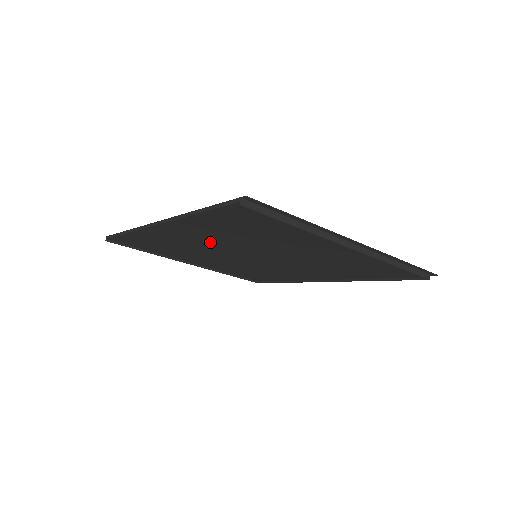
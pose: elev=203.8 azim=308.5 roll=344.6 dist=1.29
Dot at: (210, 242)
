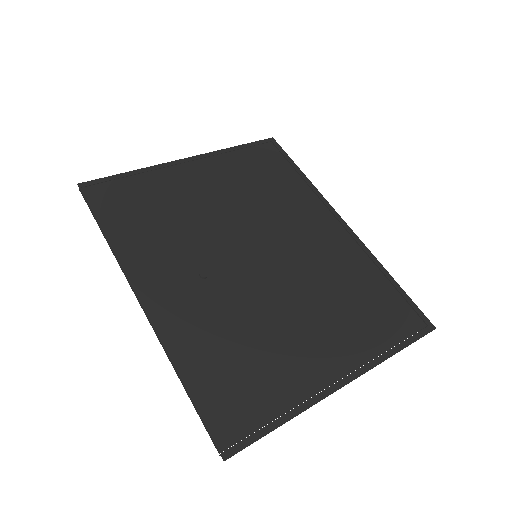
Dot at: (202, 280)
